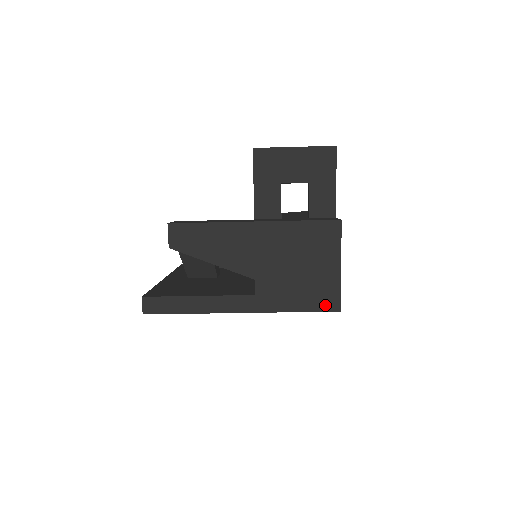
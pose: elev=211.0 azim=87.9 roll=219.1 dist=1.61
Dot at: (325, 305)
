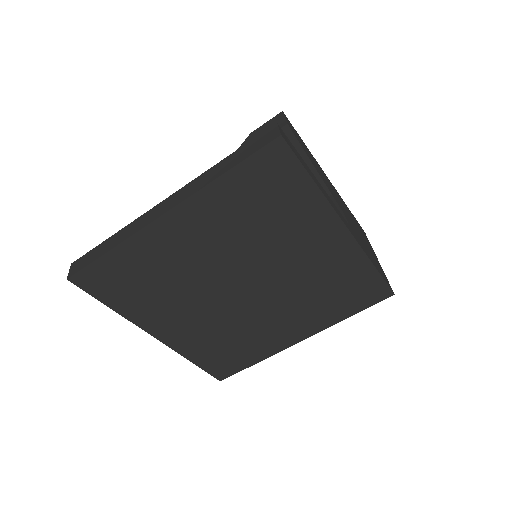
Dot at: (386, 280)
